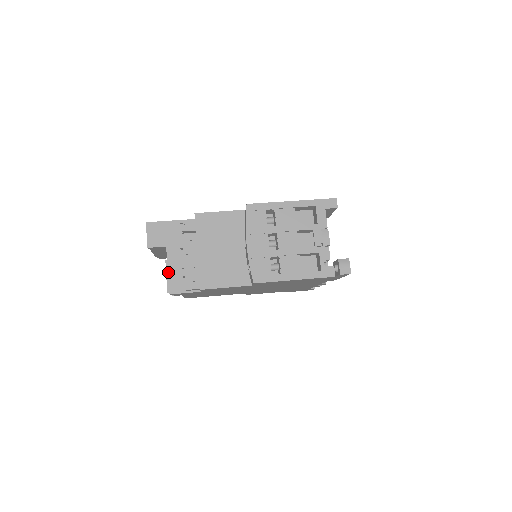
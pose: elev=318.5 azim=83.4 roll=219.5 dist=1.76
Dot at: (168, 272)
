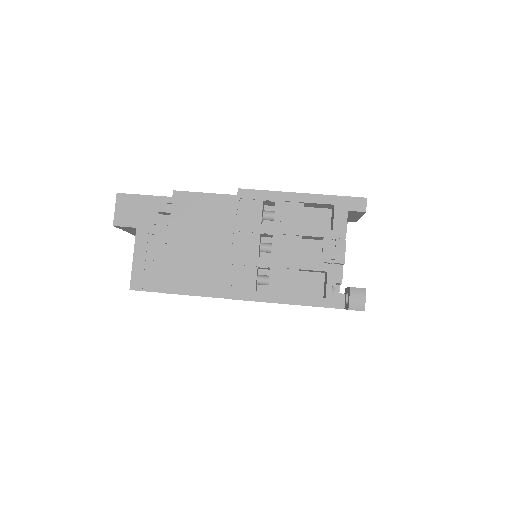
Dot at: (133, 261)
